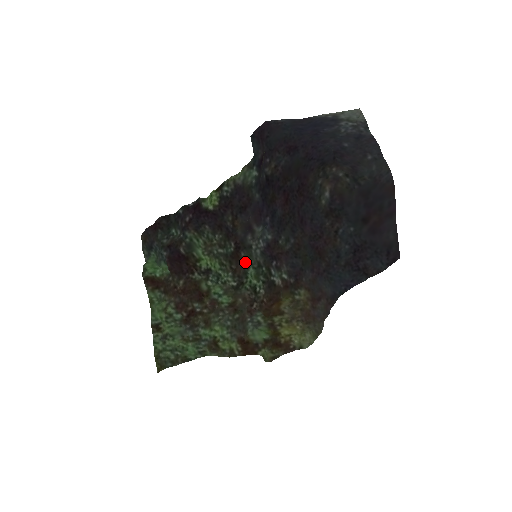
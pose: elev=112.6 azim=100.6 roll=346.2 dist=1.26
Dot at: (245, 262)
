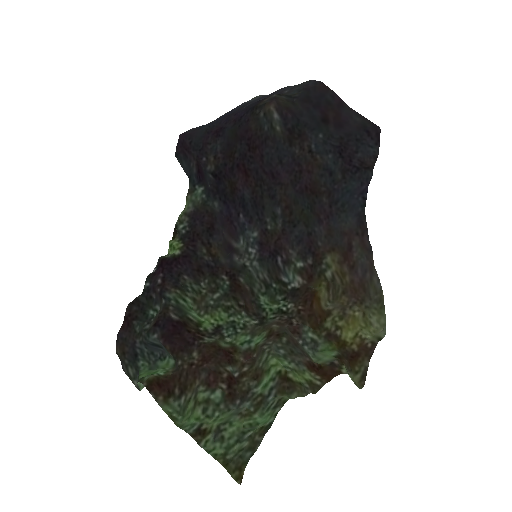
Dot at: (250, 293)
